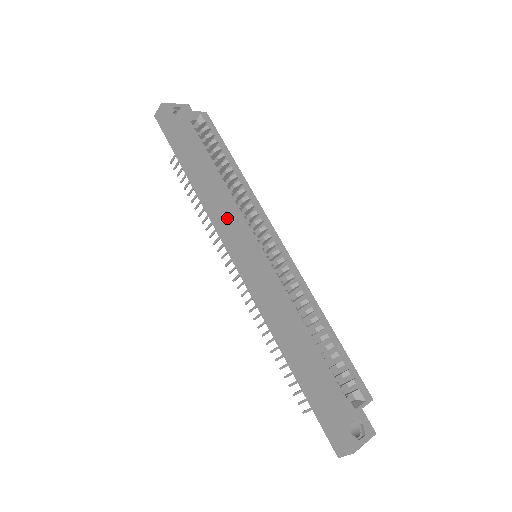
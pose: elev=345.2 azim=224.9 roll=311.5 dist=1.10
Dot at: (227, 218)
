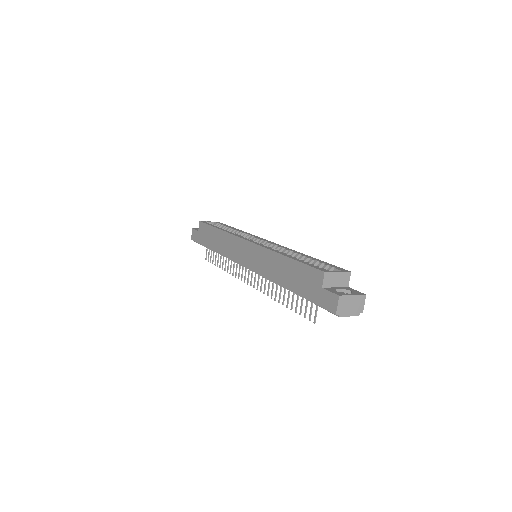
Dot at: (232, 244)
